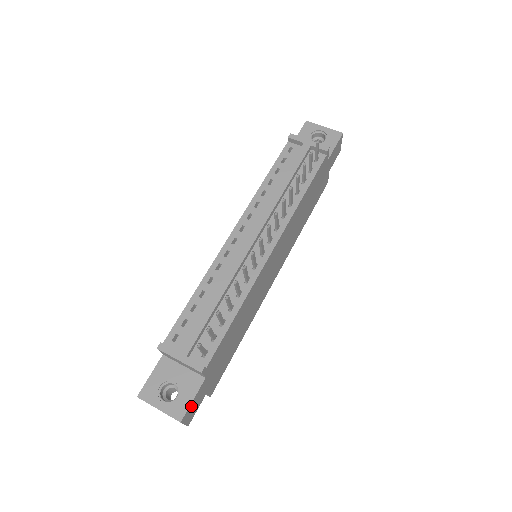
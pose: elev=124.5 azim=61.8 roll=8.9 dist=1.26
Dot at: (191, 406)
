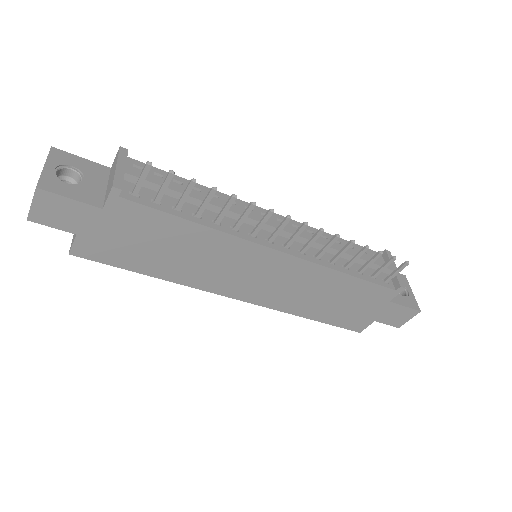
Dot at: (60, 201)
